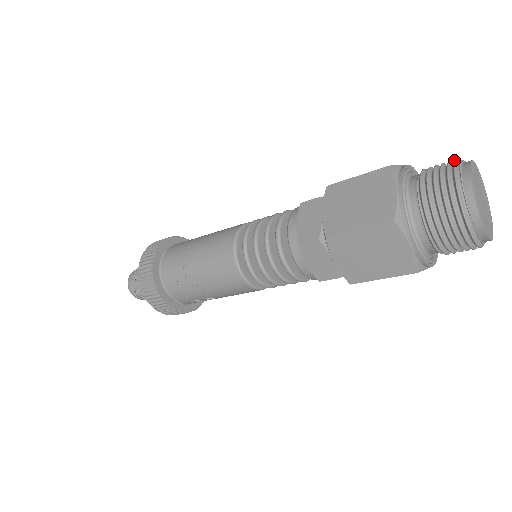
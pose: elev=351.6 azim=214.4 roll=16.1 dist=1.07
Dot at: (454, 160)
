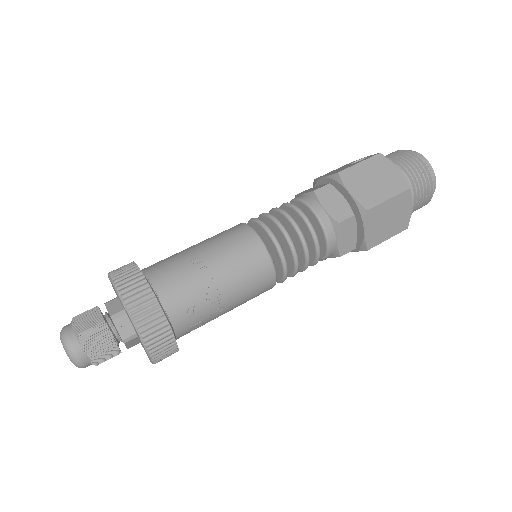
Dot at: (404, 150)
